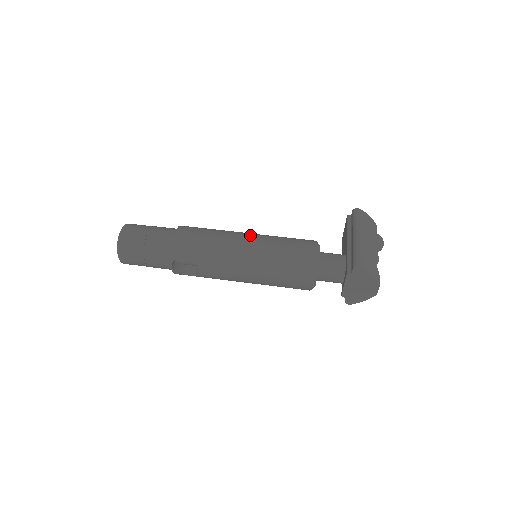
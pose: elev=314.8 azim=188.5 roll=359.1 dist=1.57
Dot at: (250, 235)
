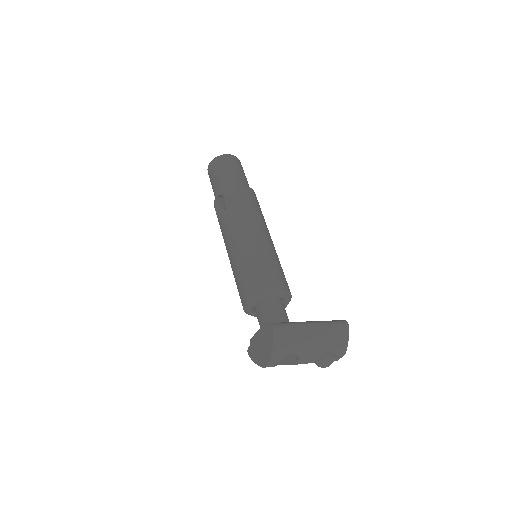
Dot at: (267, 237)
